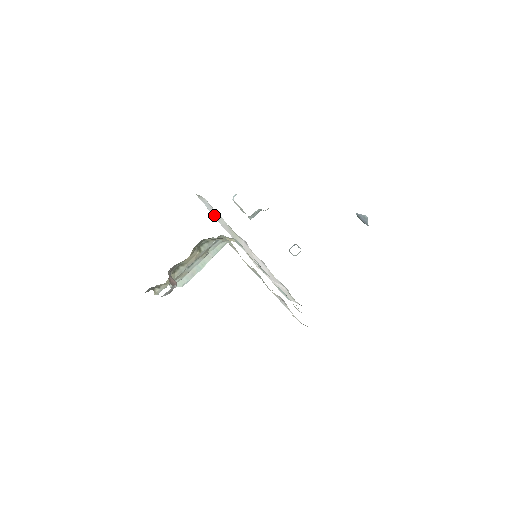
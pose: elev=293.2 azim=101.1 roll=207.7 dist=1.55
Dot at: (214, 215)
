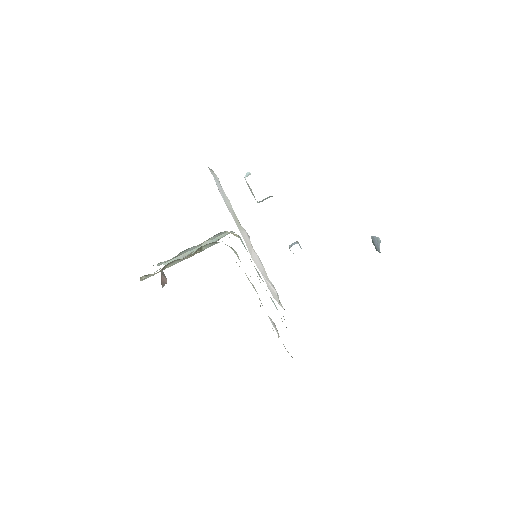
Dot at: (221, 193)
